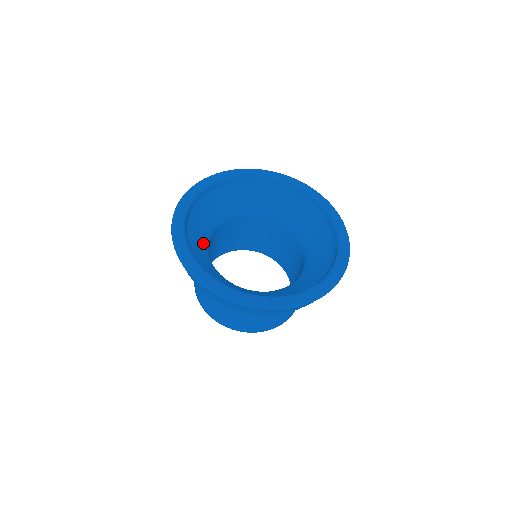
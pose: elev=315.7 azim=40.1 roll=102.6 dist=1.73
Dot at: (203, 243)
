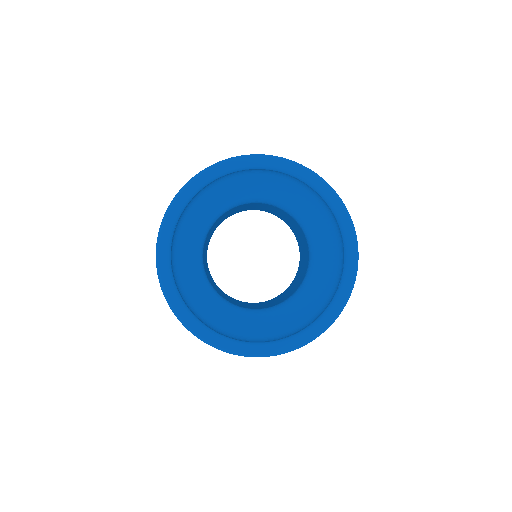
Dot at: (199, 234)
